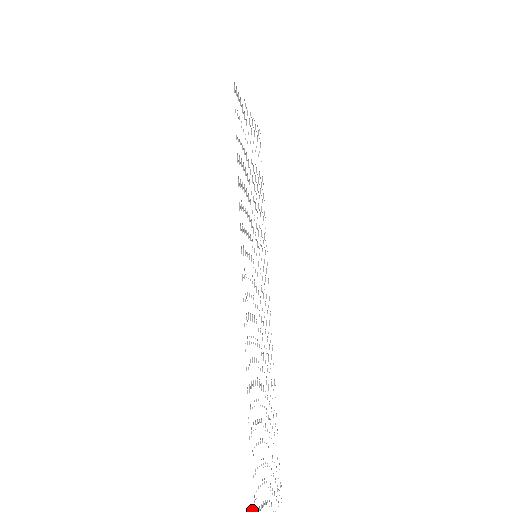
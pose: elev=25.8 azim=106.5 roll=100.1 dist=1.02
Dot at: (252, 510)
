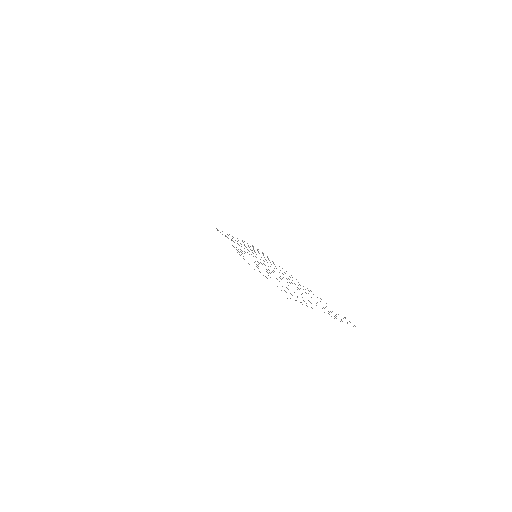
Dot at: occluded
